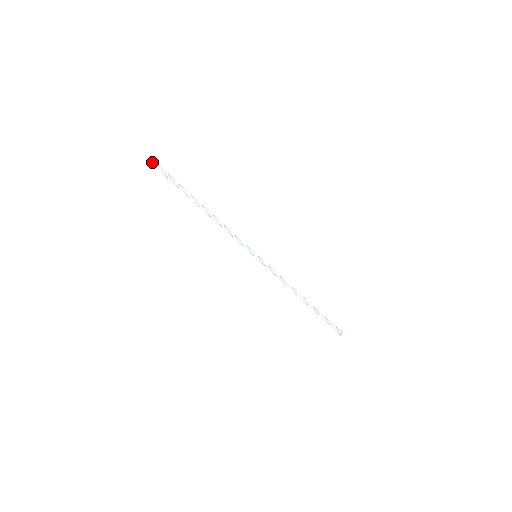
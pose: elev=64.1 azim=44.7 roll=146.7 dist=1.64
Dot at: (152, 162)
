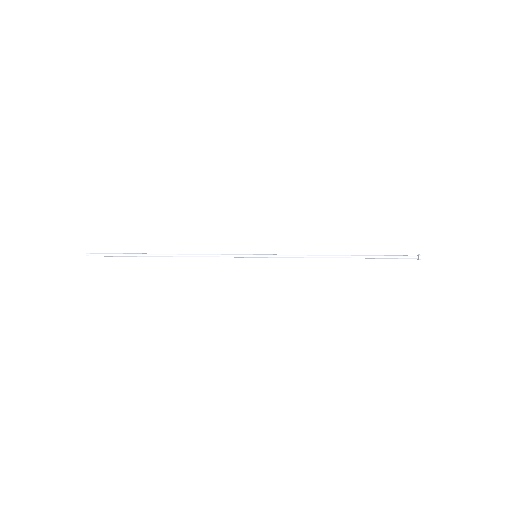
Dot at: (90, 255)
